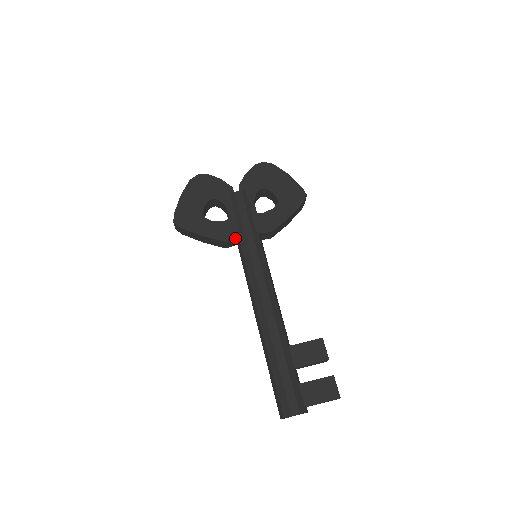
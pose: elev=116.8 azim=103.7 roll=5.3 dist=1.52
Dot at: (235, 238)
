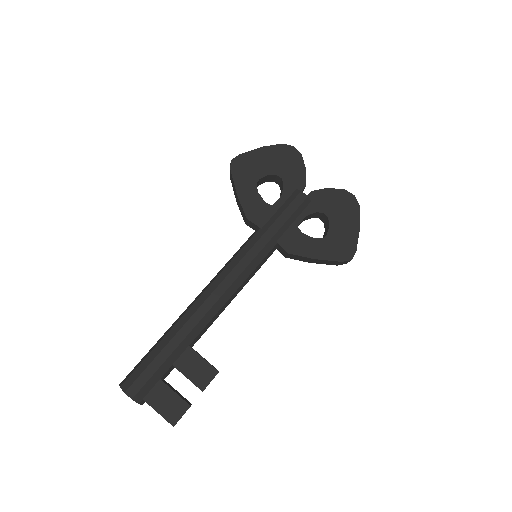
Dot at: (257, 225)
